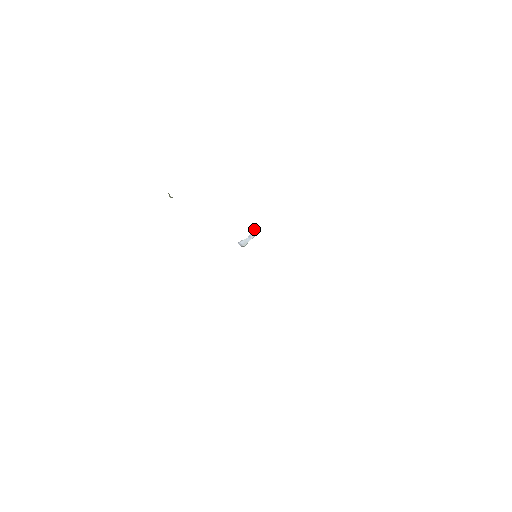
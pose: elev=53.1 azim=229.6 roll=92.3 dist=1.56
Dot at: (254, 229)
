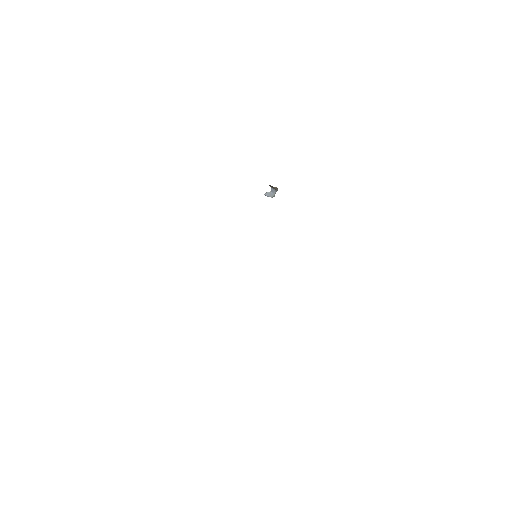
Dot at: (271, 187)
